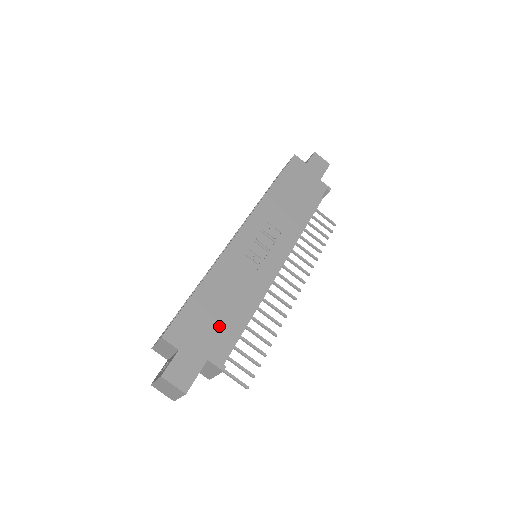
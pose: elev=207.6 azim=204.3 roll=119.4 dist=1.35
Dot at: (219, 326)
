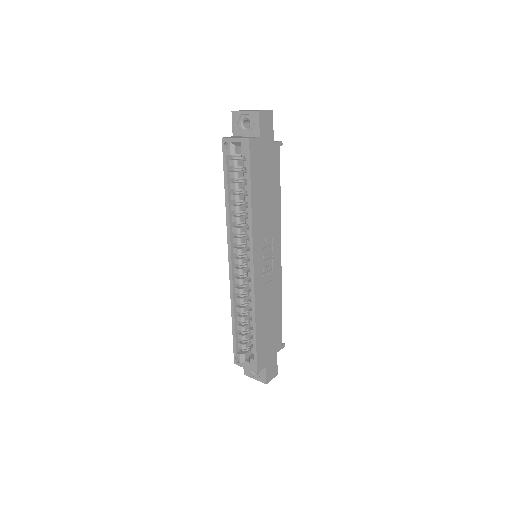
Dot at: (273, 333)
